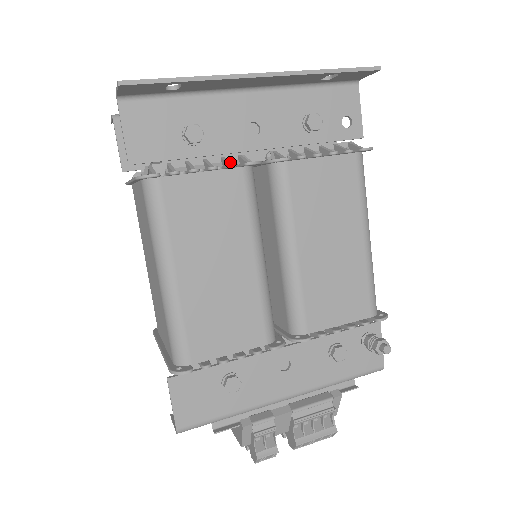
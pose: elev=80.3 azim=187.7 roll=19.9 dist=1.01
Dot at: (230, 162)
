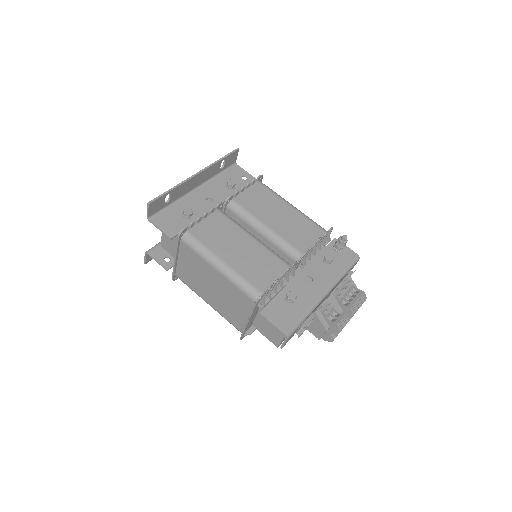
Dot at: occluded
